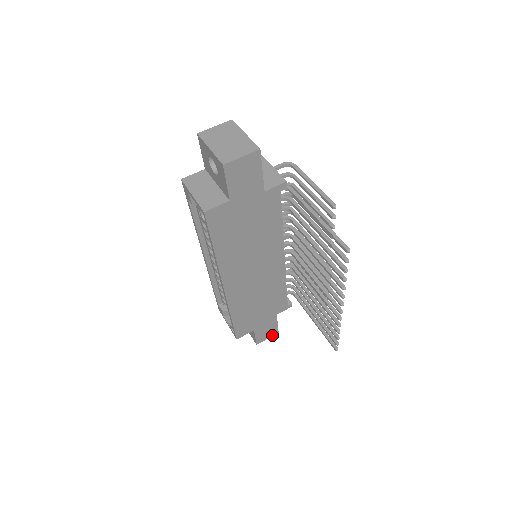
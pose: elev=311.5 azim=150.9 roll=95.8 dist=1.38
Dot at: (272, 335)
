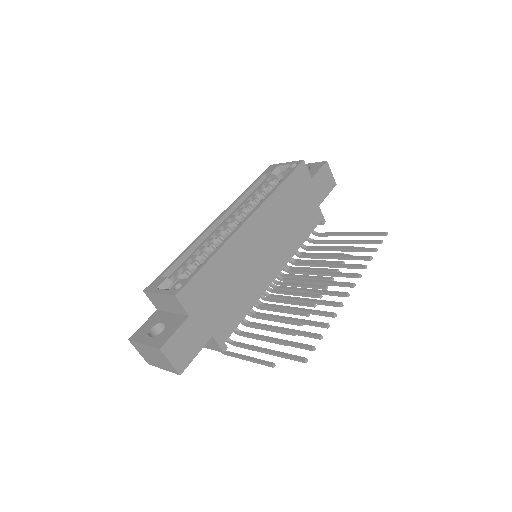
Dot at: (176, 366)
